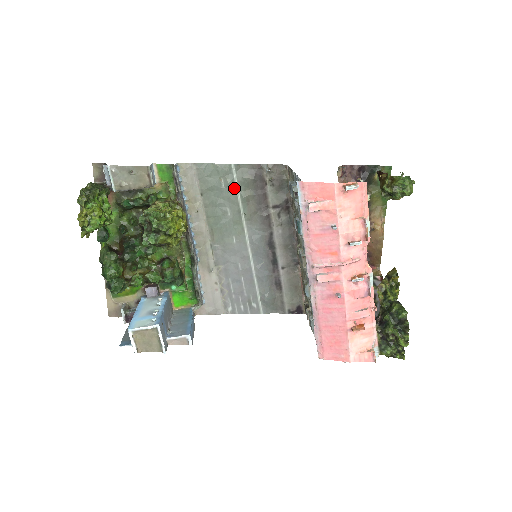
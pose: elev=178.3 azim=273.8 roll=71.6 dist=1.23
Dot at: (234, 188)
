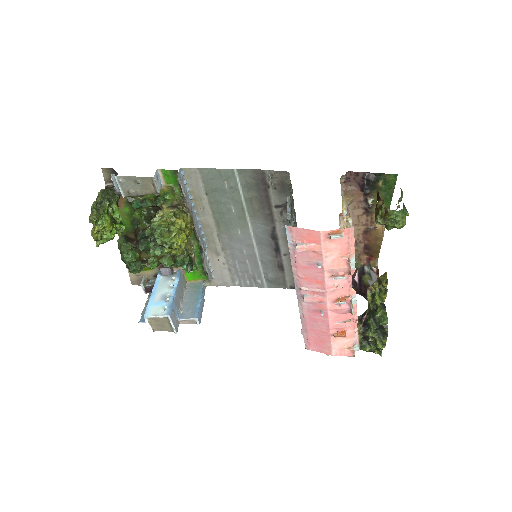
Dot at: (237, 190)
